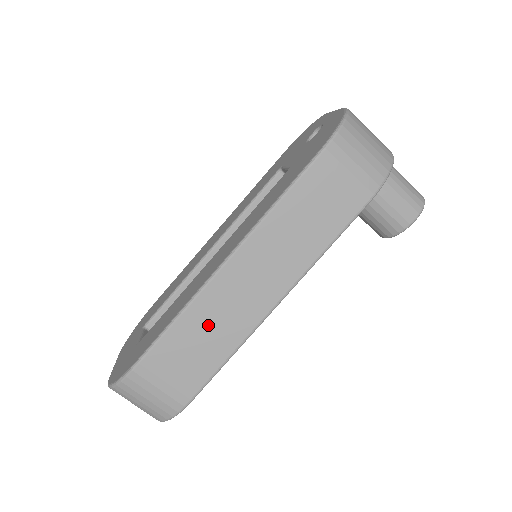
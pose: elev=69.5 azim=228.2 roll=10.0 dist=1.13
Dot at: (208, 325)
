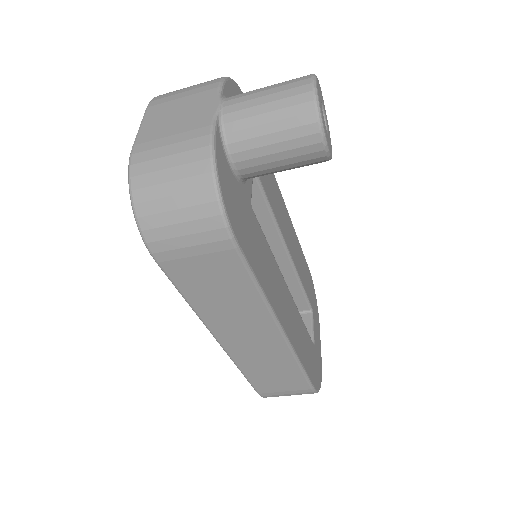
Dot at: (262, 365)
